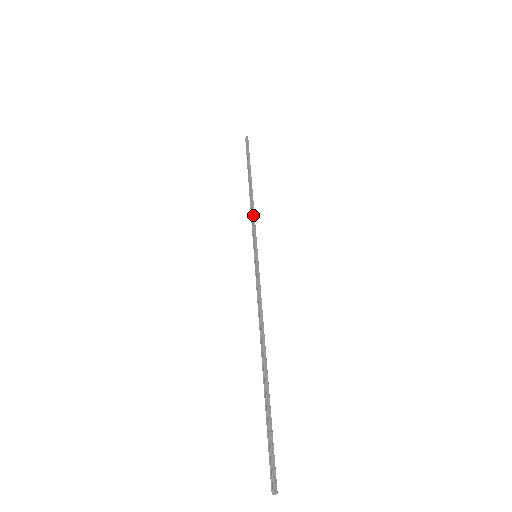
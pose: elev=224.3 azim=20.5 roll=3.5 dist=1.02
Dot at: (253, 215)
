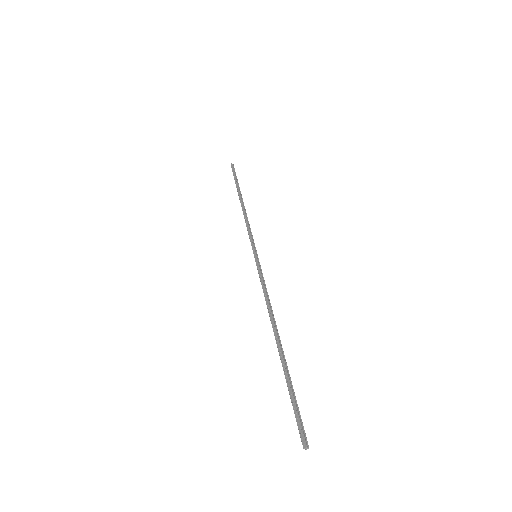
Dot at: (247, 224)
